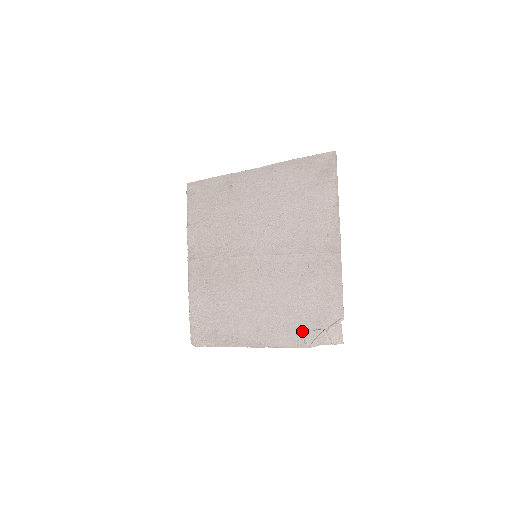
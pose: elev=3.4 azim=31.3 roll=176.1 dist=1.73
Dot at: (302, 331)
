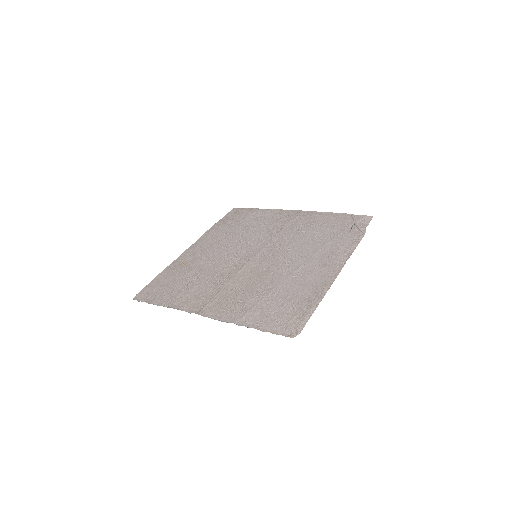
Dot at: (347, 236)
